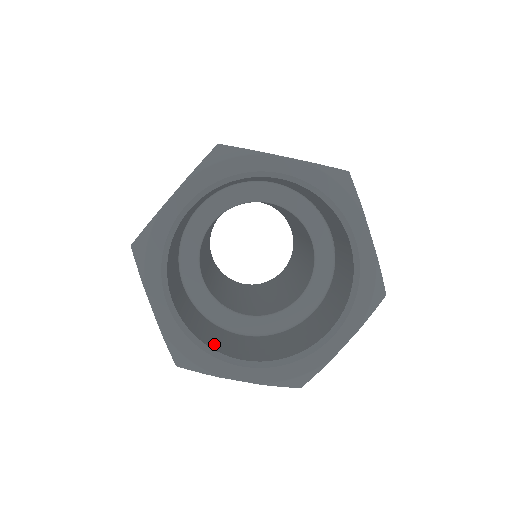
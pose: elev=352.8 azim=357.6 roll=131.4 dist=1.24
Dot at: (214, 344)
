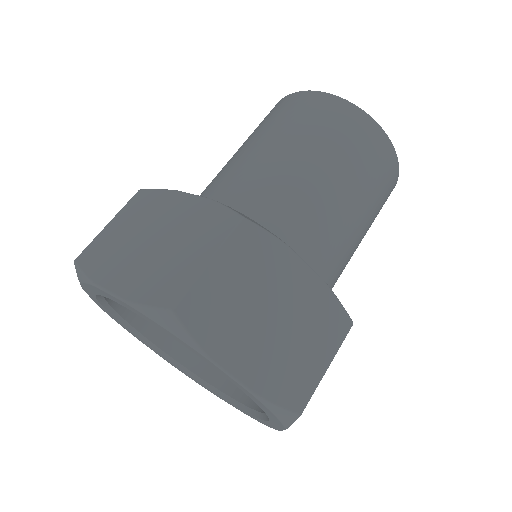
Dot at: occluded
